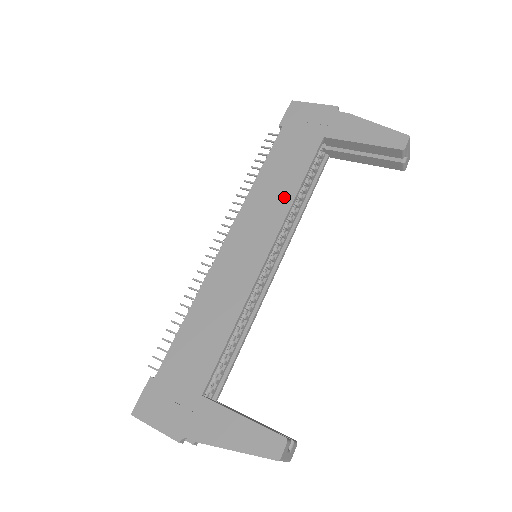
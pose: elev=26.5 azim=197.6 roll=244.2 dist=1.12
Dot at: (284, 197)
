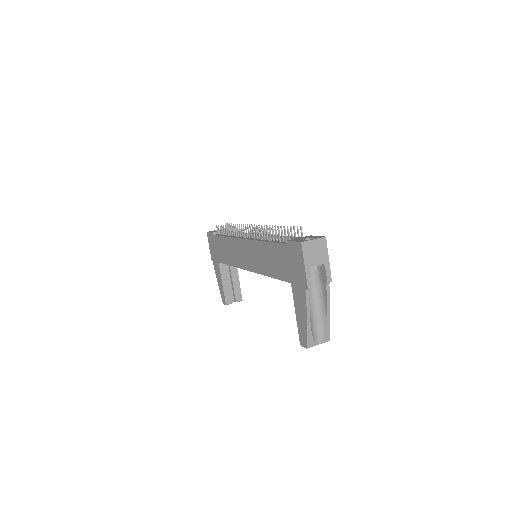
Dot at: (263, 268)
